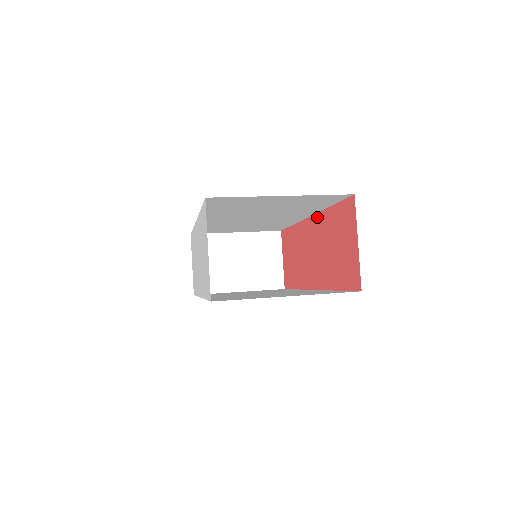
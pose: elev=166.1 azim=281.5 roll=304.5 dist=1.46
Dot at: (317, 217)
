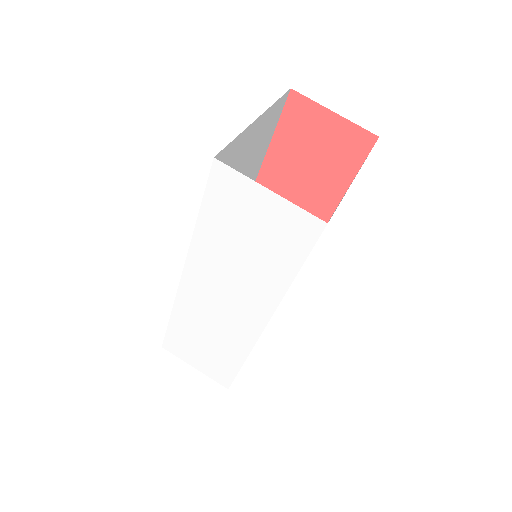
Dot at: (260, 180)
